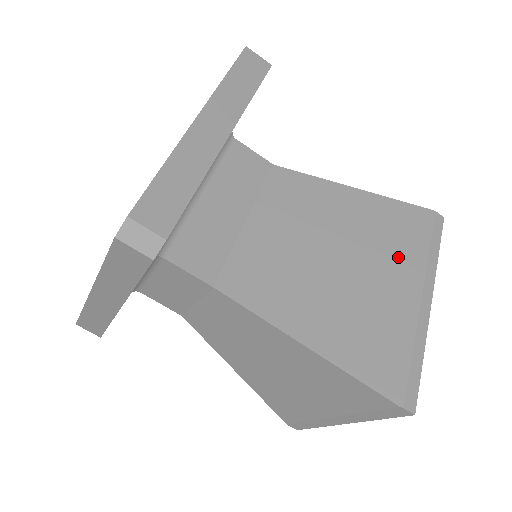
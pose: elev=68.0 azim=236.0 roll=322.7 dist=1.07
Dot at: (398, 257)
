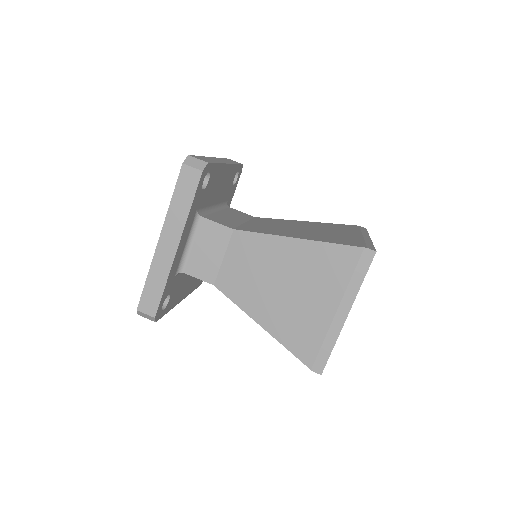
Dot at: (342, 230)
